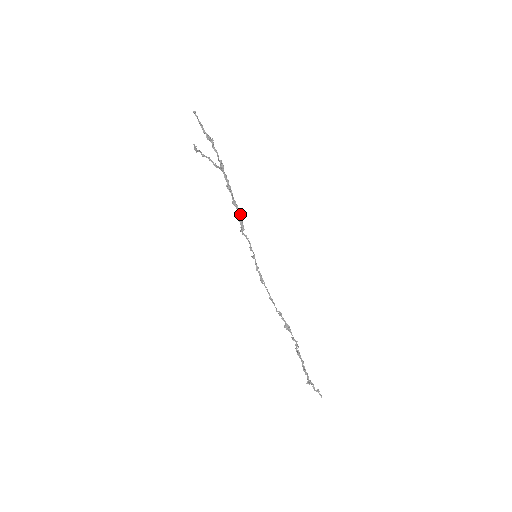
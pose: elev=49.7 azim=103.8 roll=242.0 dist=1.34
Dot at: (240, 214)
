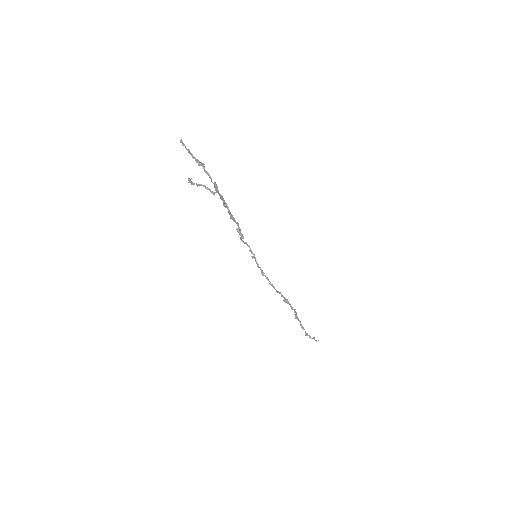
Dot at: (238, 225)
